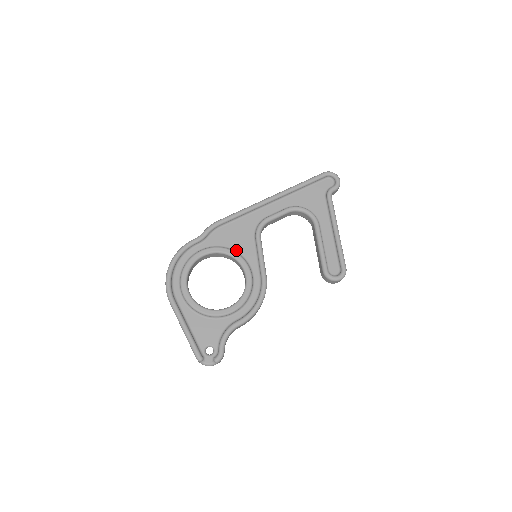
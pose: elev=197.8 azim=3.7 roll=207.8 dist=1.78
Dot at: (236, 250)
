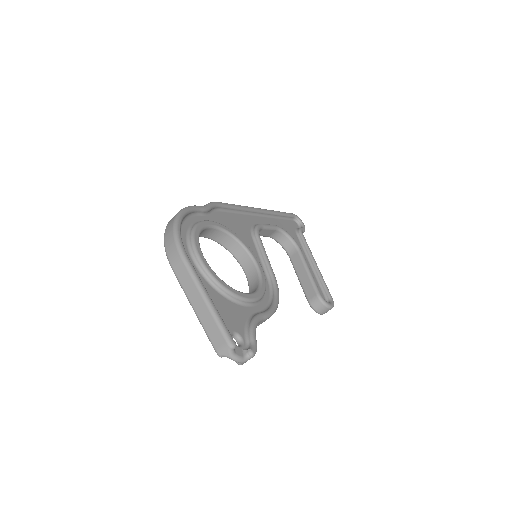
Dot at: occluded
